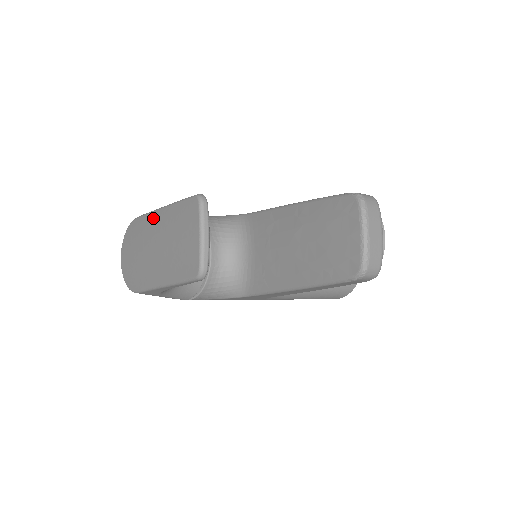
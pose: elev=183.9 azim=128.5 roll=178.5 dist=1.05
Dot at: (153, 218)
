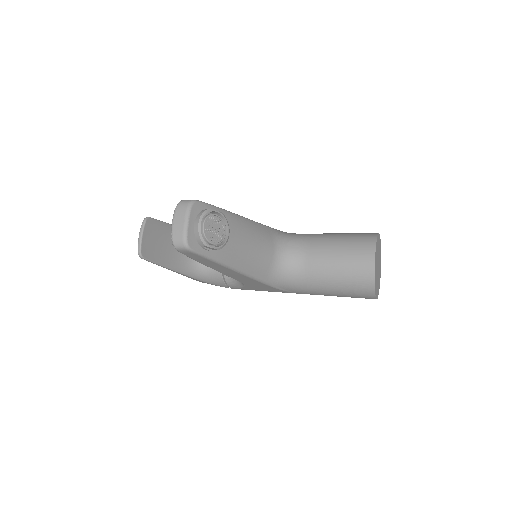
Dot at: occluded
